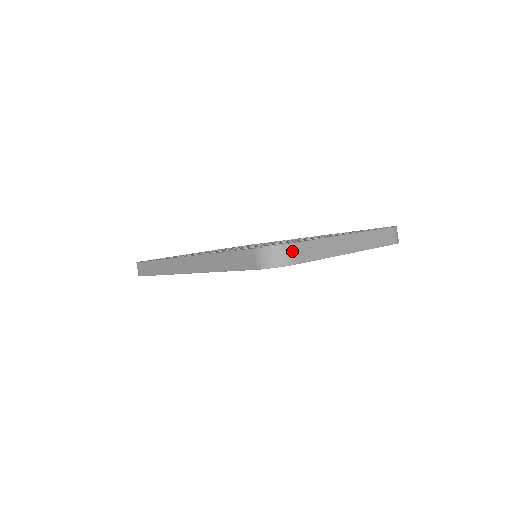
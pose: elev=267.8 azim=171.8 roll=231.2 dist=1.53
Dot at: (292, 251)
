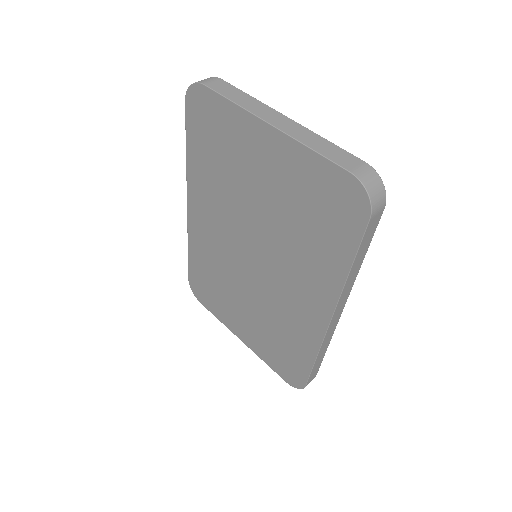
Dot at: (213, 80)
